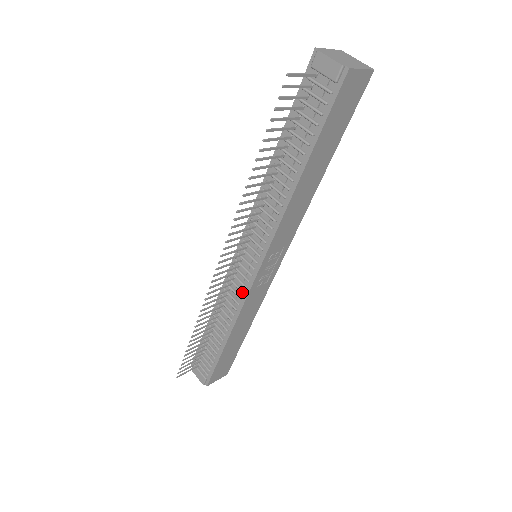
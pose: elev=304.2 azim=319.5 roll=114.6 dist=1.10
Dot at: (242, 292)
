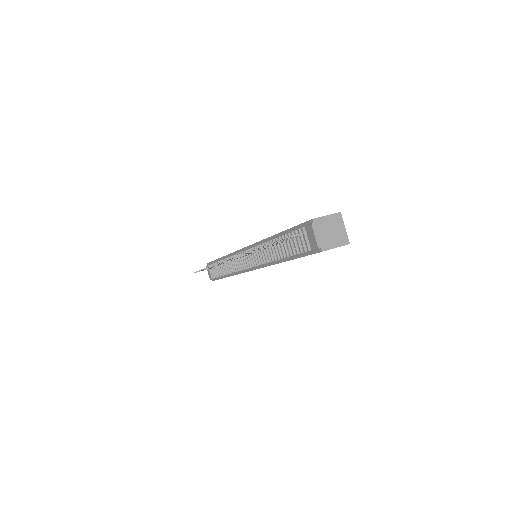
Dot at: (240, 270)
